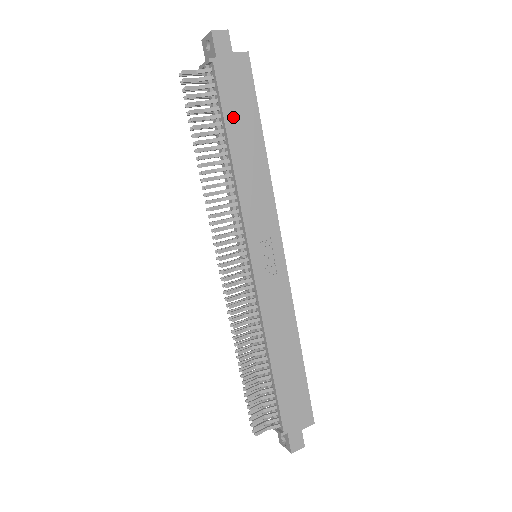
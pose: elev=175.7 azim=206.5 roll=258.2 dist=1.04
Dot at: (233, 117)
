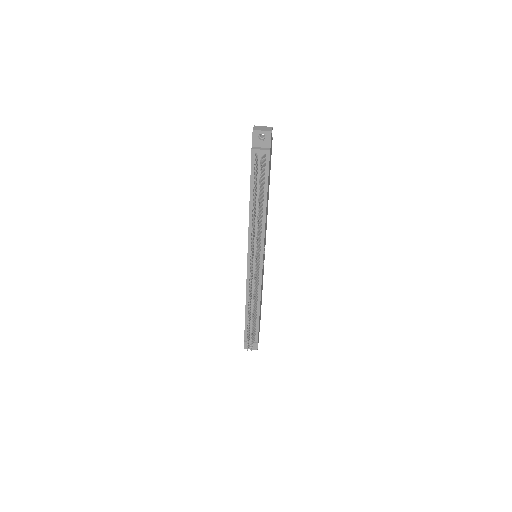
Dot at: (268, 182)
